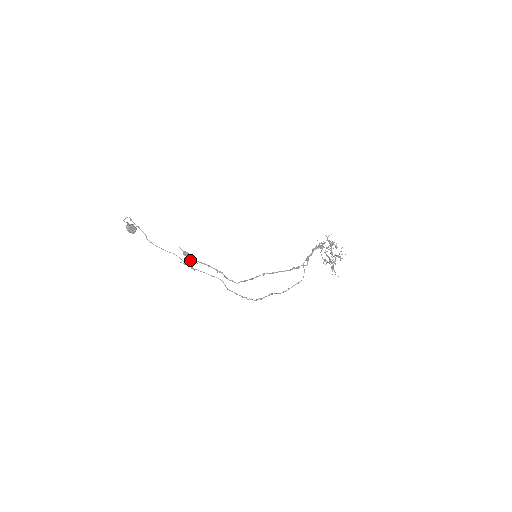
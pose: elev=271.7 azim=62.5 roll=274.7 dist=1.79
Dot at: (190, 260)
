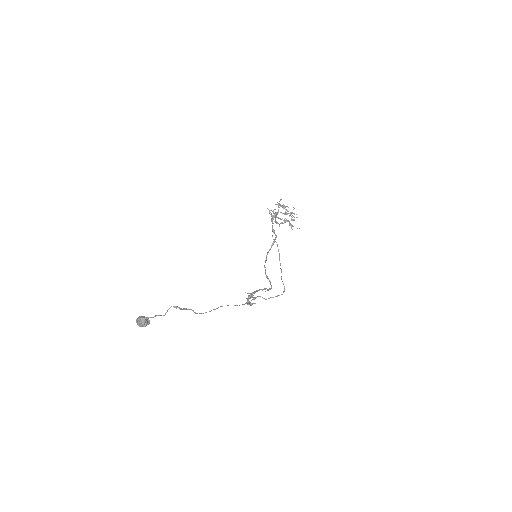
Dot at: (254, 297)
